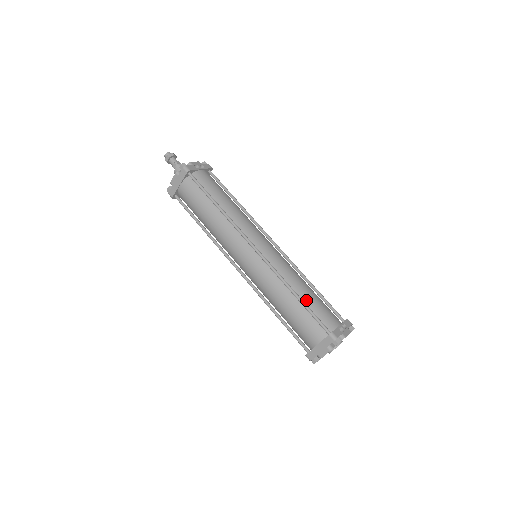
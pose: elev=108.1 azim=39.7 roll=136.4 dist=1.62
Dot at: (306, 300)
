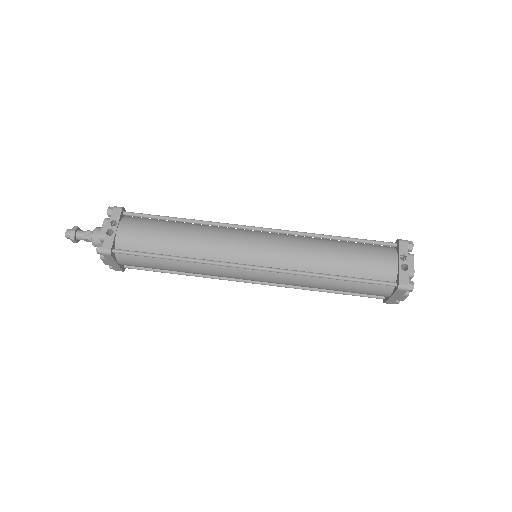
Dot at: (346, 271)
